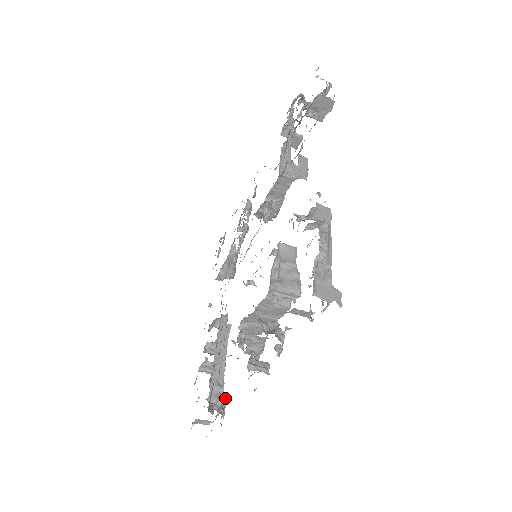
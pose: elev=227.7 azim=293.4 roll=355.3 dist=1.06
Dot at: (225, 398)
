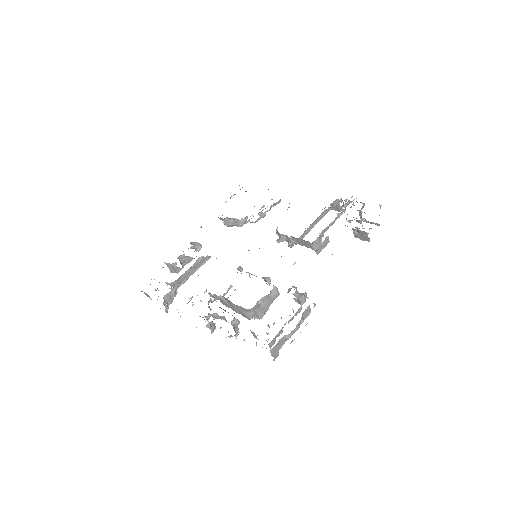
Dot at: (172, 301)
